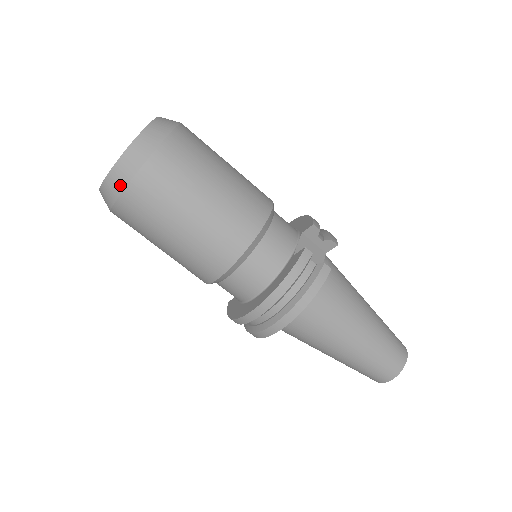
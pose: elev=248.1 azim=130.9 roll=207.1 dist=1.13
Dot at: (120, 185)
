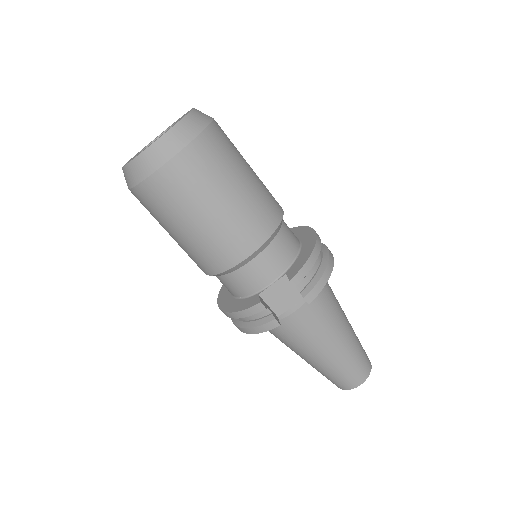
Dot at: (127, 184)
